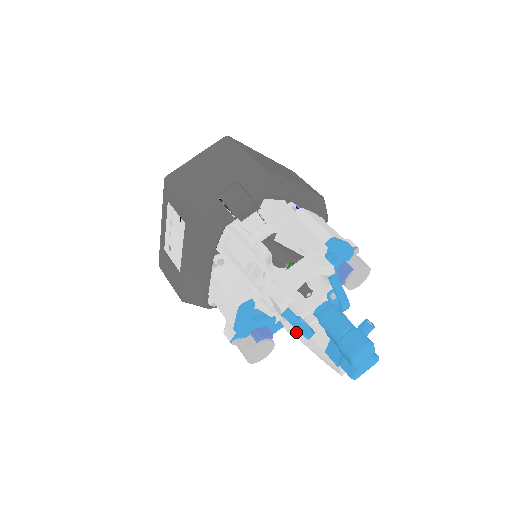
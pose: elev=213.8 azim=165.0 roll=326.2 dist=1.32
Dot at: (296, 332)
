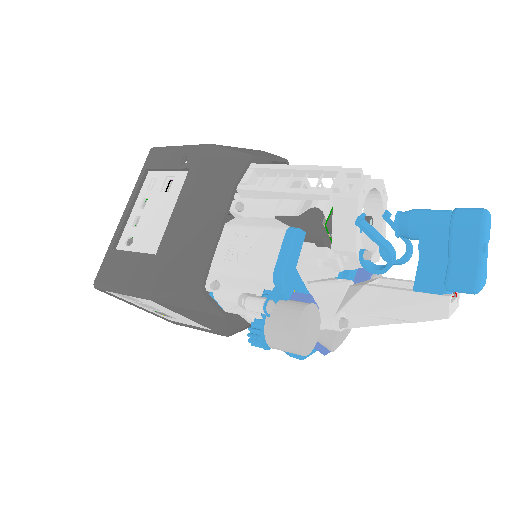
Dot at: (348, 306)
